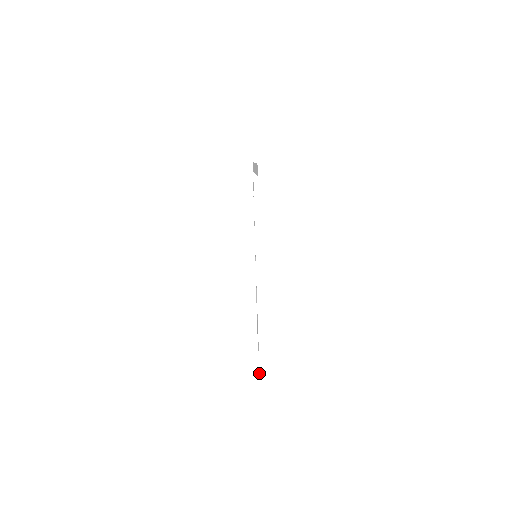
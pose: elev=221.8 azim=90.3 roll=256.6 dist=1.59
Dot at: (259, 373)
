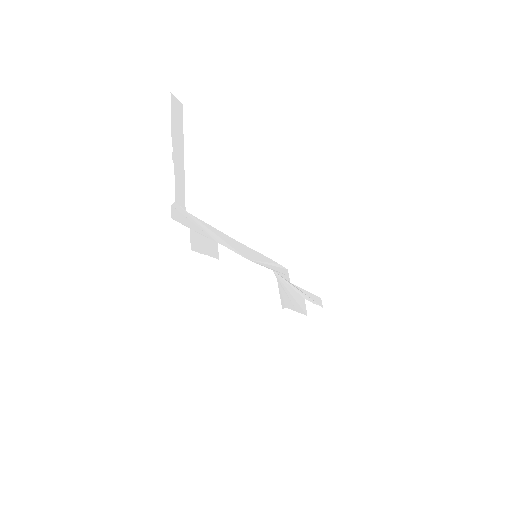
Dot at: occluded
